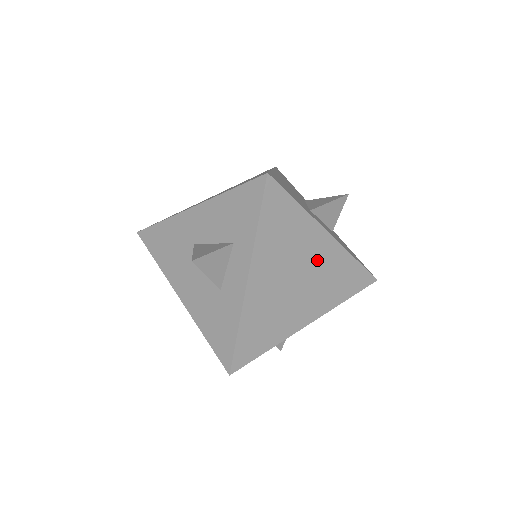
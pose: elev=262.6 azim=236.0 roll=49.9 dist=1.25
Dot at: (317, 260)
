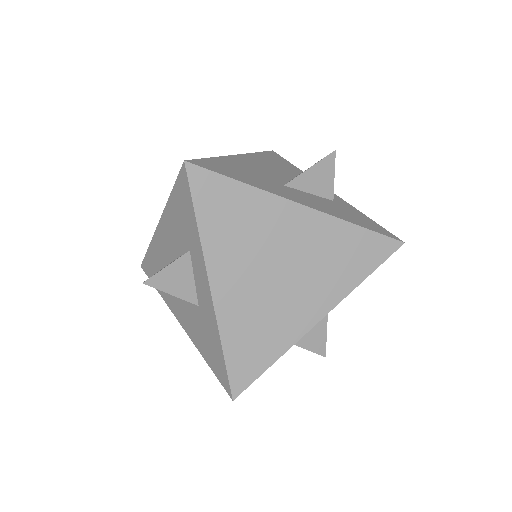
Dot at: (298, 241)
